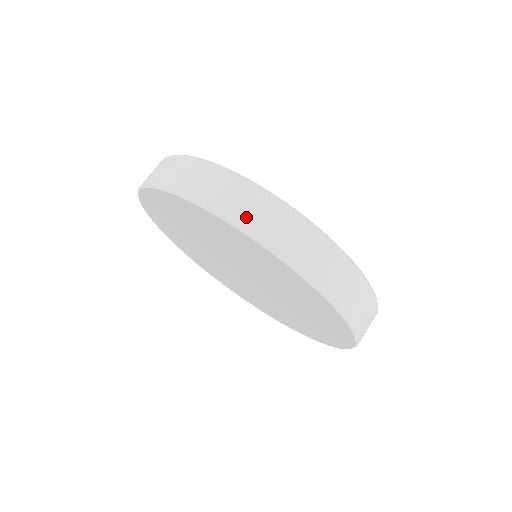
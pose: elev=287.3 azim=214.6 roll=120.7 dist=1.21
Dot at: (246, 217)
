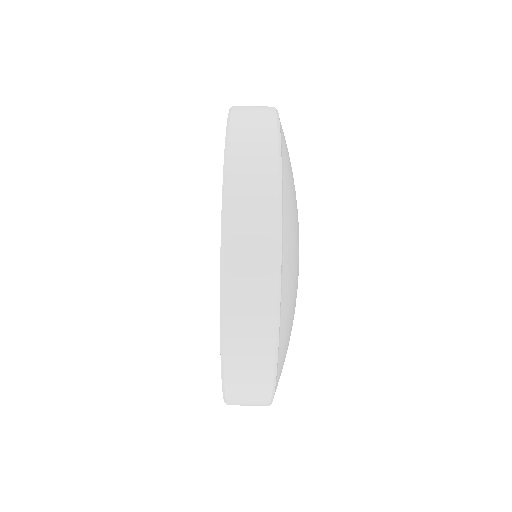
Dot at: occluded
